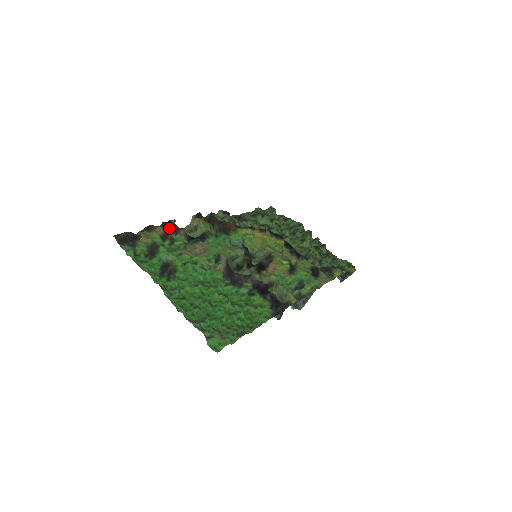
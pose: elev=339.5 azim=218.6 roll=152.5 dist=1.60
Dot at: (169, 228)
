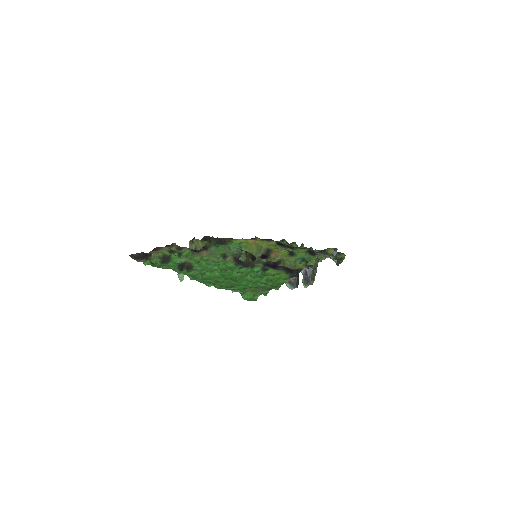
Dot at: (173, 247)
